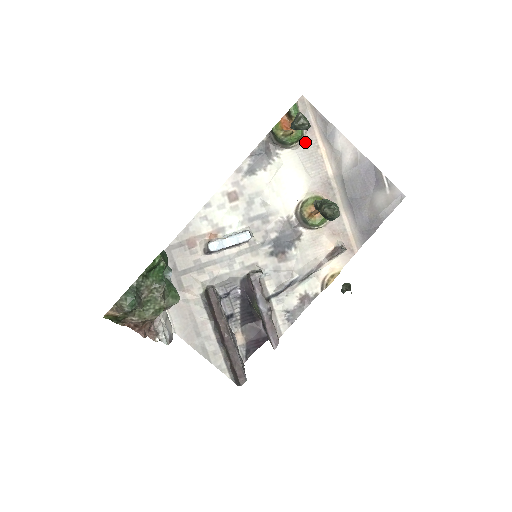
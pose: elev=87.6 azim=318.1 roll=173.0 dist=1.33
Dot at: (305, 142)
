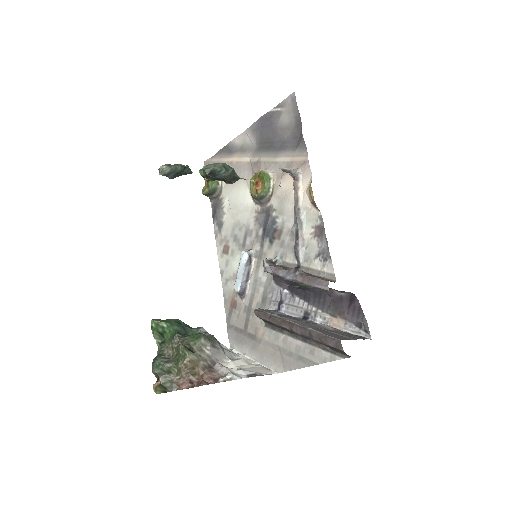
Dot at: occluded
